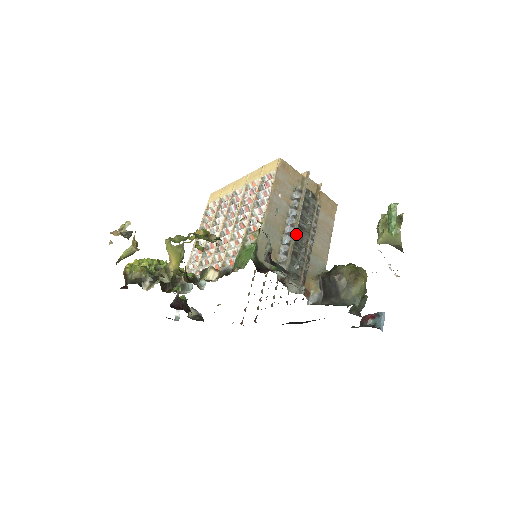
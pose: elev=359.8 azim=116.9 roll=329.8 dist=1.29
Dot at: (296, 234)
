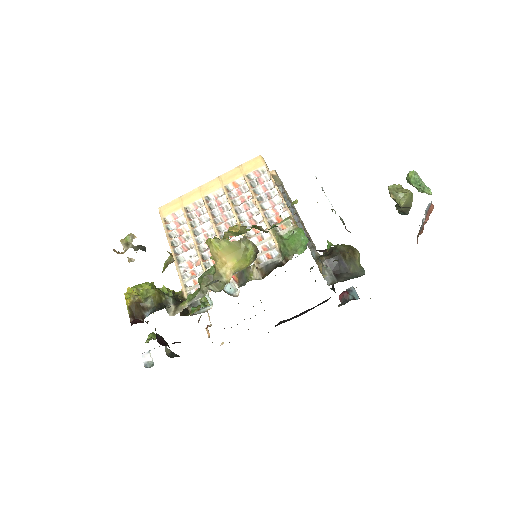
Dot at: (302, 222)
